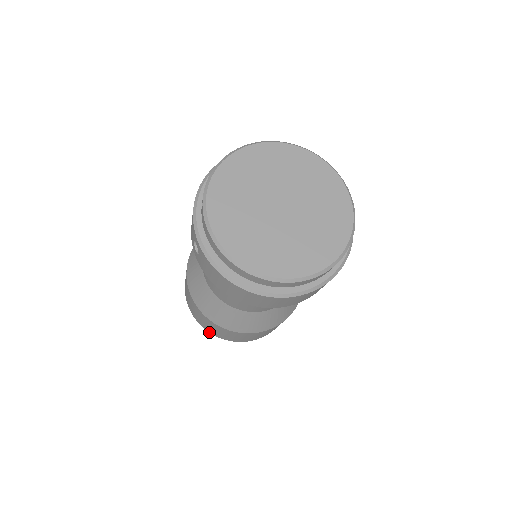
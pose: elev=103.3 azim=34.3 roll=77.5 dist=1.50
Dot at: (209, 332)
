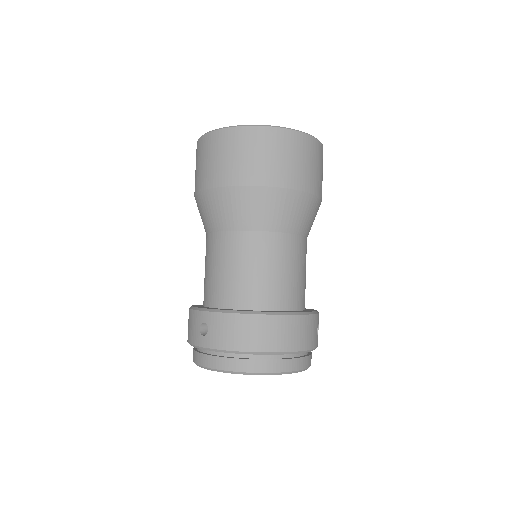
Dot at: occluded
